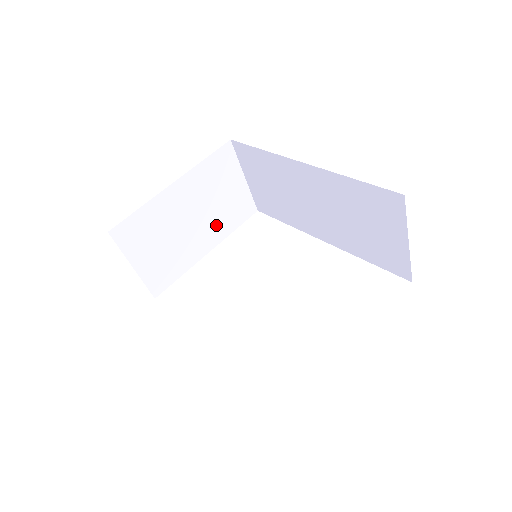
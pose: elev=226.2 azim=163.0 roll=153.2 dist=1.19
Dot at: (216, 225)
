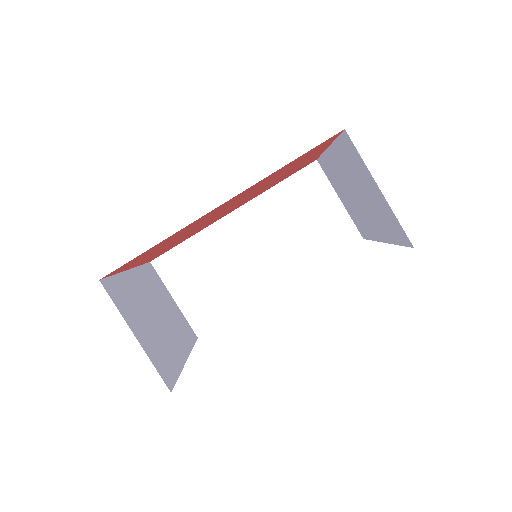
Dot at: (177, 333)
